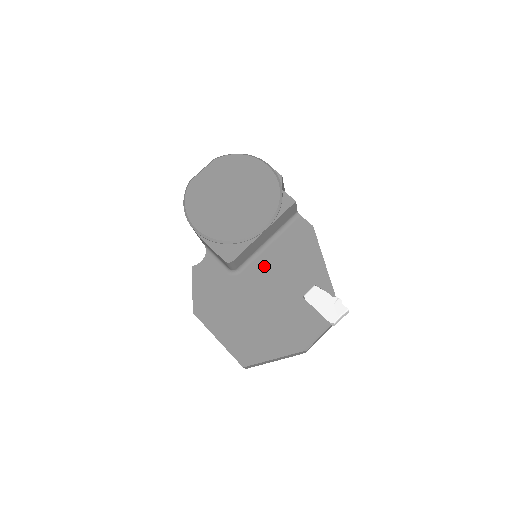
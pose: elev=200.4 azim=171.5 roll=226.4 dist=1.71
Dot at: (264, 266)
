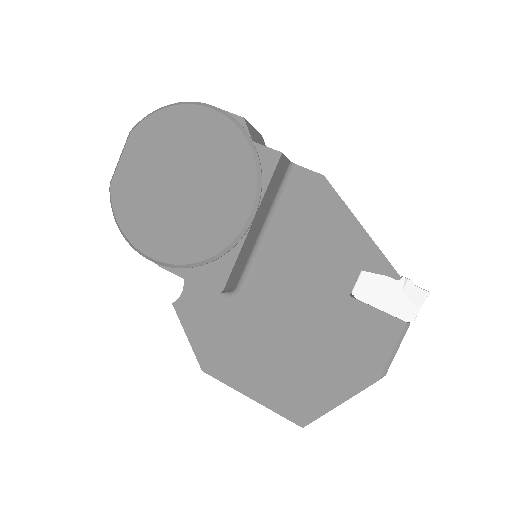
Dot at: (274, 267)
